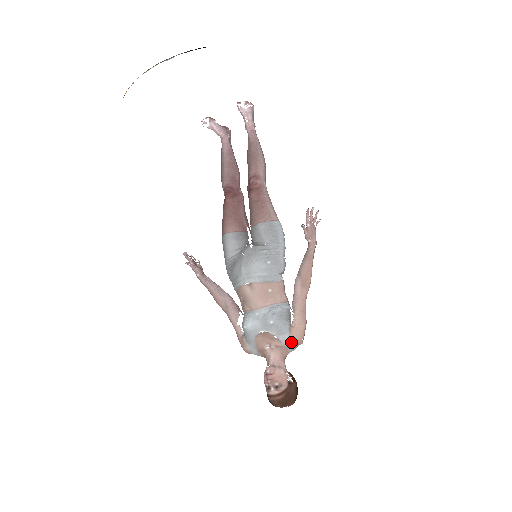
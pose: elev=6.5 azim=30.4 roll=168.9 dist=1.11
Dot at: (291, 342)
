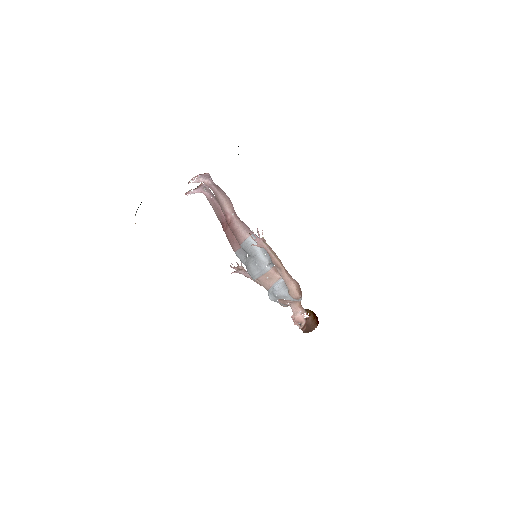
Dot at: (294, 299)
